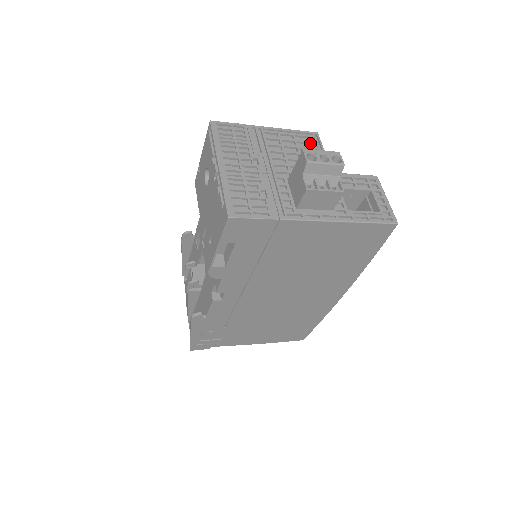
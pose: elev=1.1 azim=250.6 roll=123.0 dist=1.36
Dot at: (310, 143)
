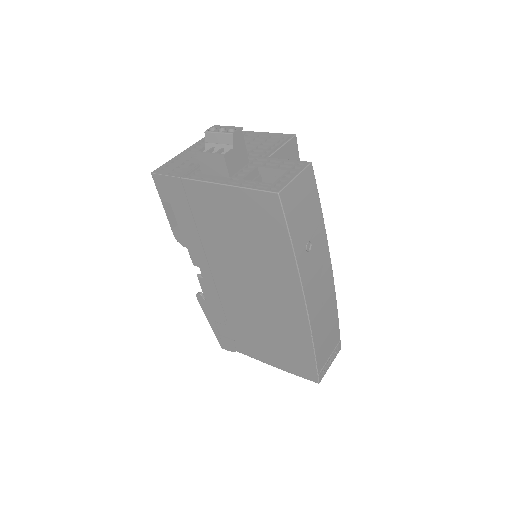
Dot at: (277, 140)
